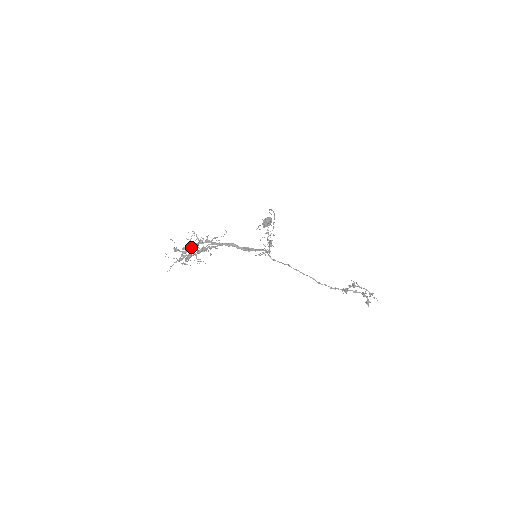
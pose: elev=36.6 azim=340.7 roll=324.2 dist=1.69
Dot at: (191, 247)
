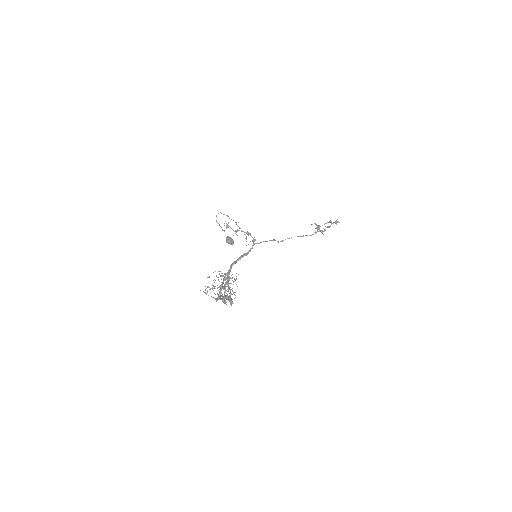
Dot at: (220, 287)
